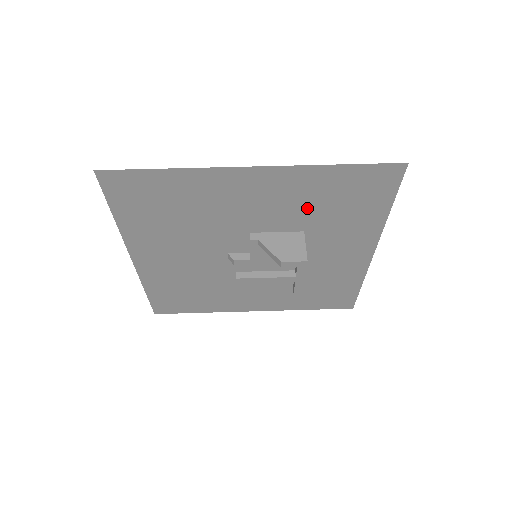
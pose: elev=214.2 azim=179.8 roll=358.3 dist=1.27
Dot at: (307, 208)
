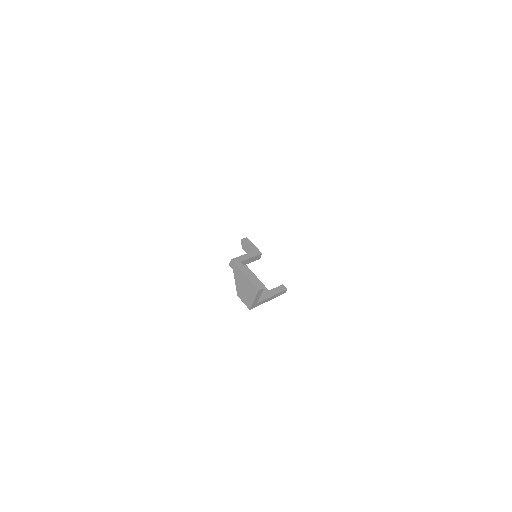
Dot at: occluded
